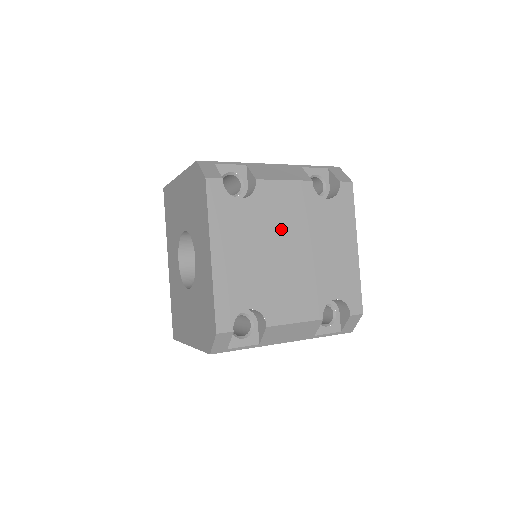
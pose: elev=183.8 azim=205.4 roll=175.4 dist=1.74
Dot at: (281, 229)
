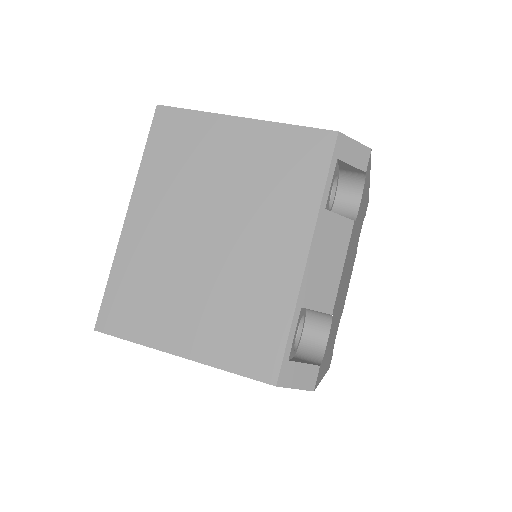
Dot at: (343, 285)
